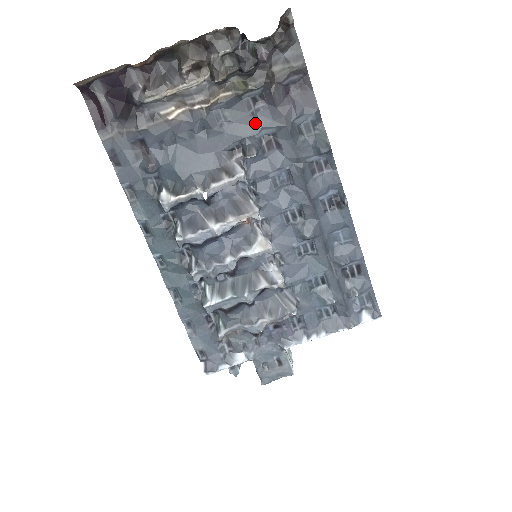
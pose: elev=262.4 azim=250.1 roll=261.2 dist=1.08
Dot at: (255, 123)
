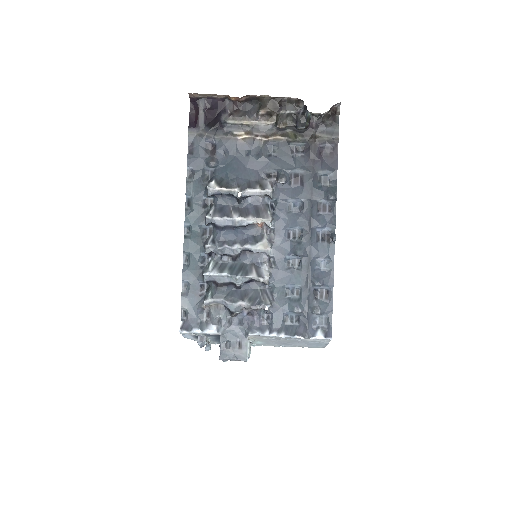
Dot at: (292, 163)
